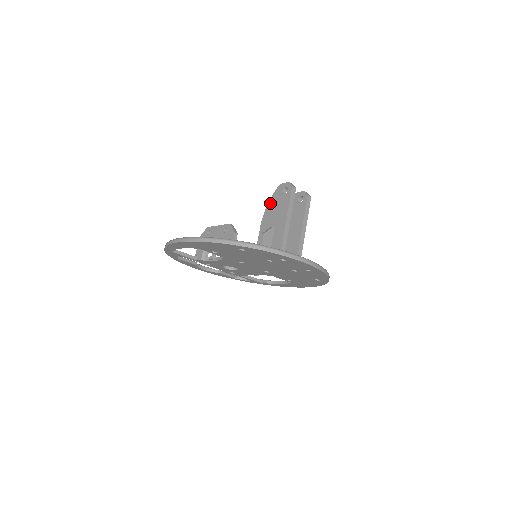
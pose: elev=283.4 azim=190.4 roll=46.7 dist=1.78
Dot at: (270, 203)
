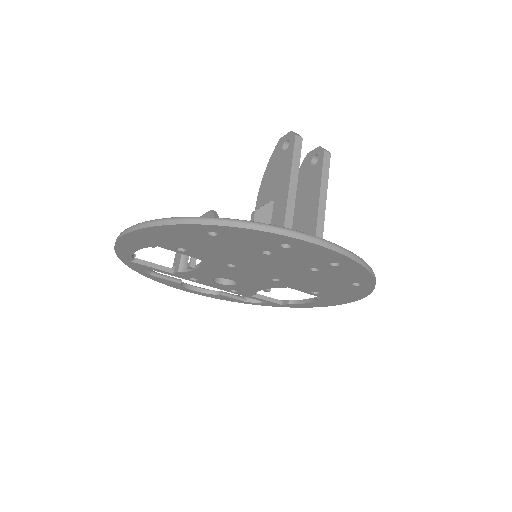
Dot at: (267, 170)
